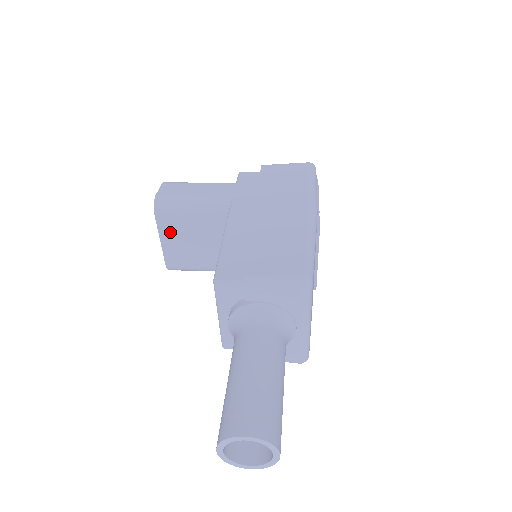
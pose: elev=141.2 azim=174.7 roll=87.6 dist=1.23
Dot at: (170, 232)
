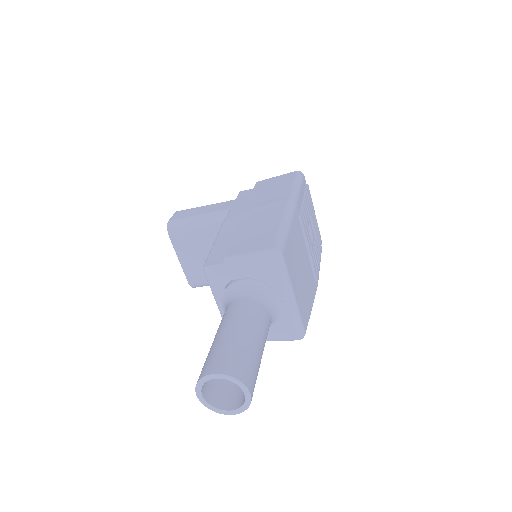
Dot at: (185, 250)
